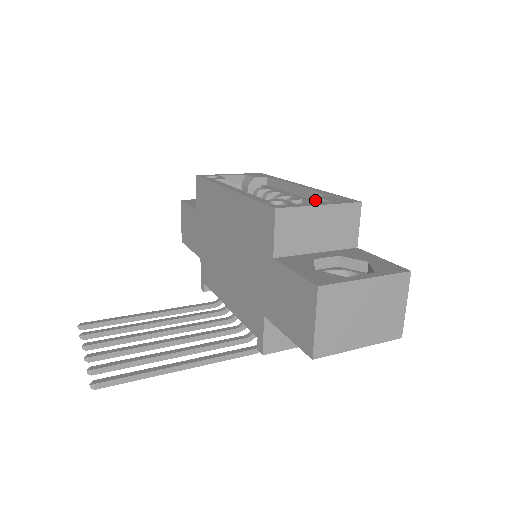
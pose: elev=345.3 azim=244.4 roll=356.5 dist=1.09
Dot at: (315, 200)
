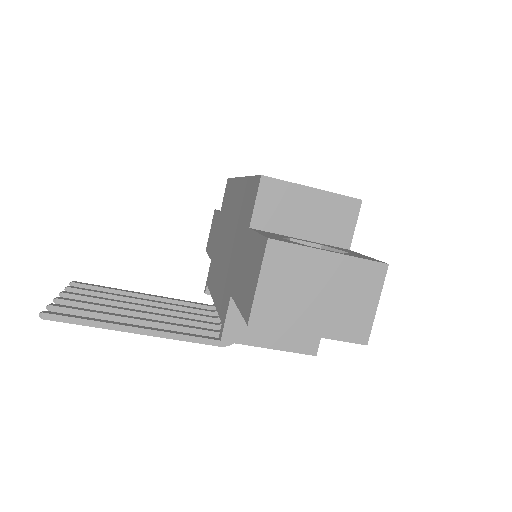
Dot at: occluded
